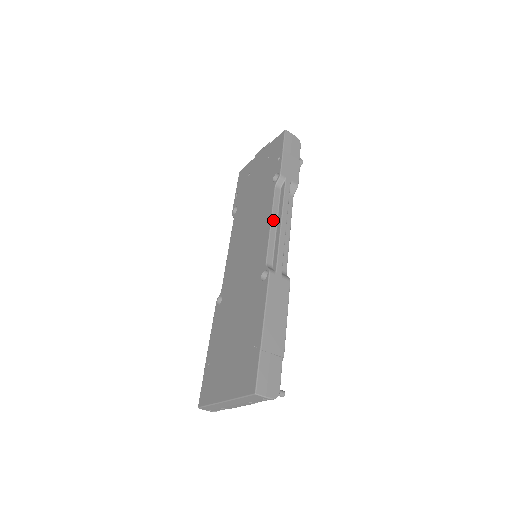
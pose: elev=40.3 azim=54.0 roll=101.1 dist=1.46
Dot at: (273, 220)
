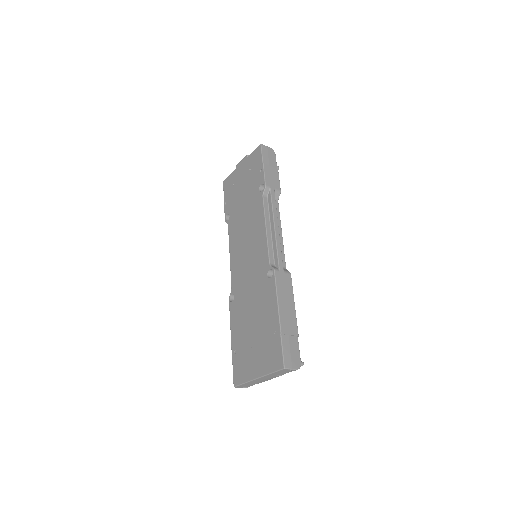
Dot at: (267, 226)
